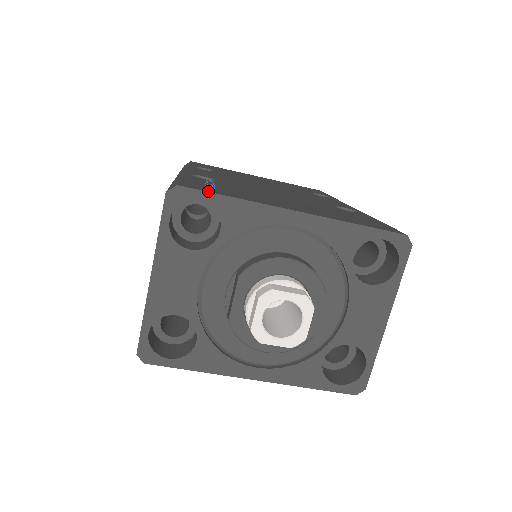
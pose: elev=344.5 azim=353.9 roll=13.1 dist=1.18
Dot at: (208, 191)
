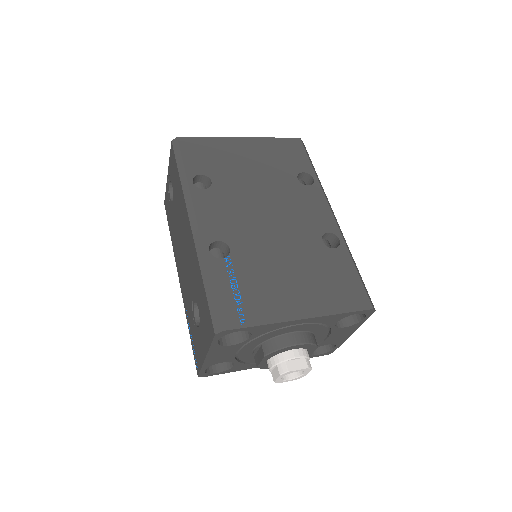
Dot at: (243, 326)
